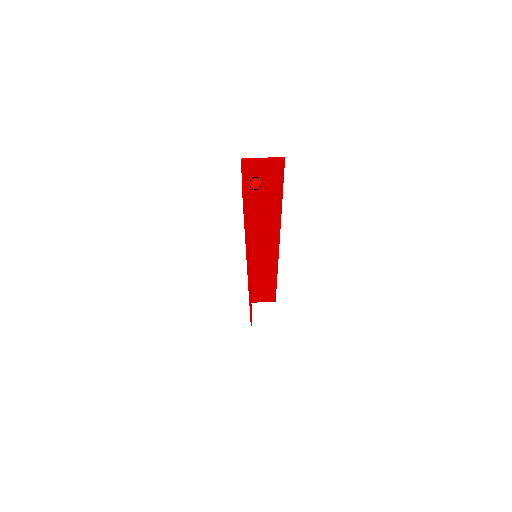
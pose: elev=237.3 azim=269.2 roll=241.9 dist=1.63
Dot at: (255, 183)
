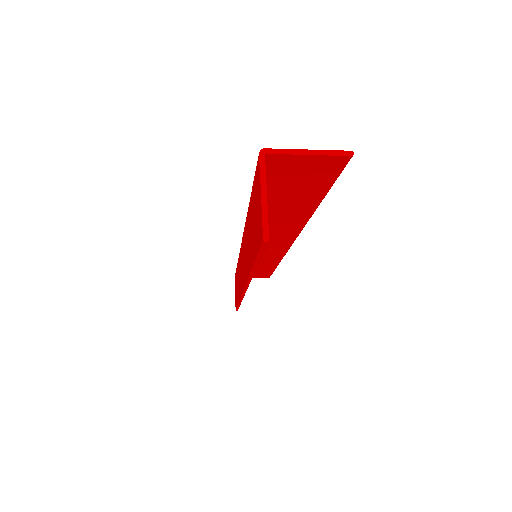
Dot at: (278, 183)
